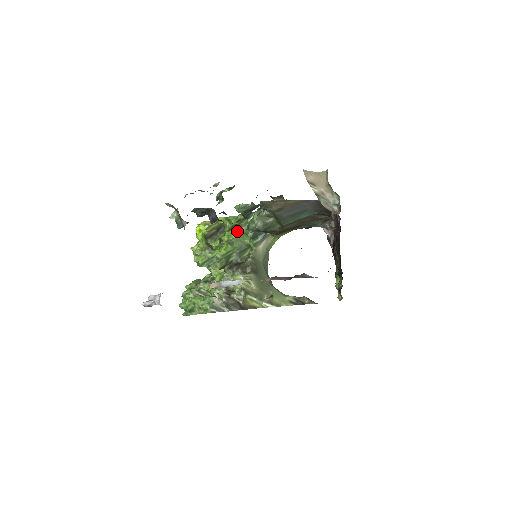
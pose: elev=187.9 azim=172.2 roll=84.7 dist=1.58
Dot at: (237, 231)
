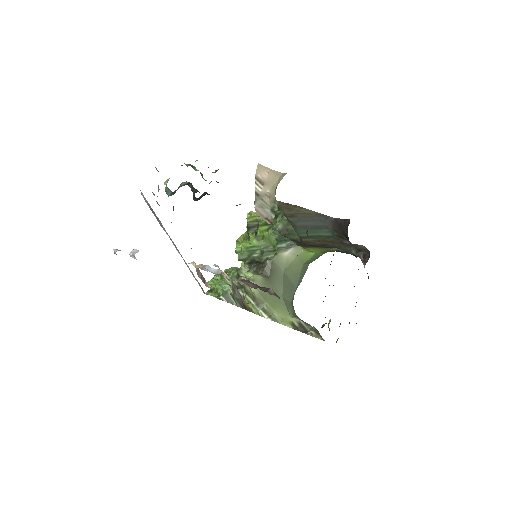
Dot at: (269, 229)
